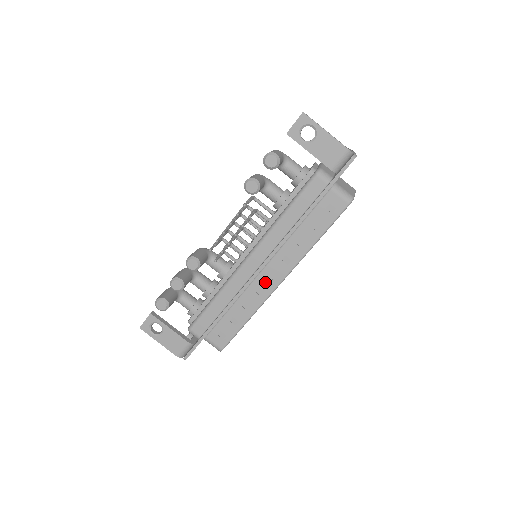
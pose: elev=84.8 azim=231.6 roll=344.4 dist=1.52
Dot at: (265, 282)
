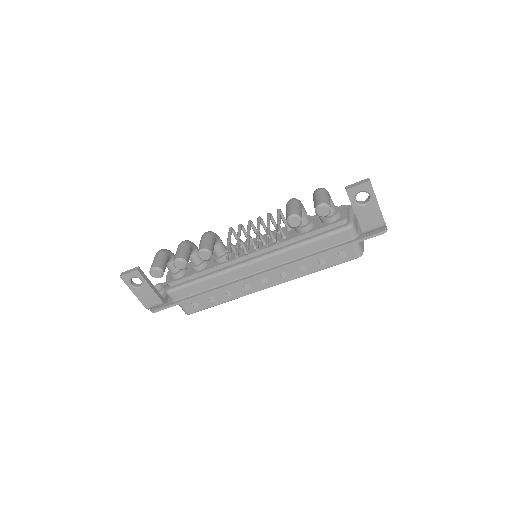
Dot at: (256, 283)
